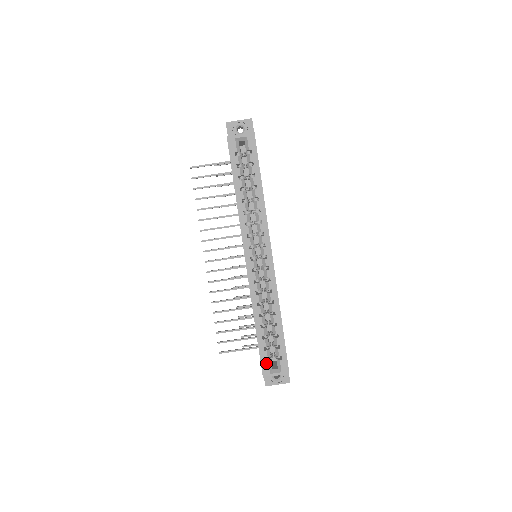
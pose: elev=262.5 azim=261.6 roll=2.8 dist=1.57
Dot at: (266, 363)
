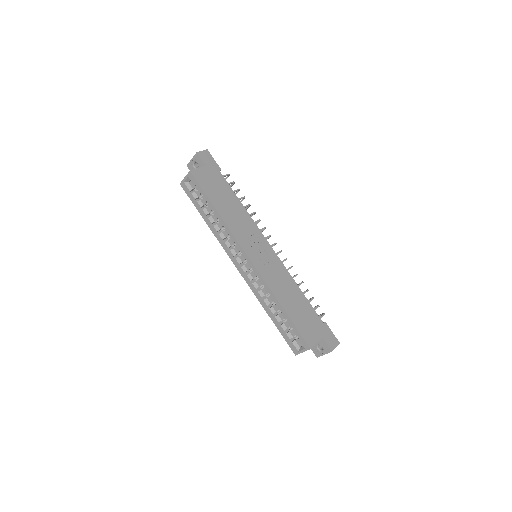
Dot at: (291, 344)
